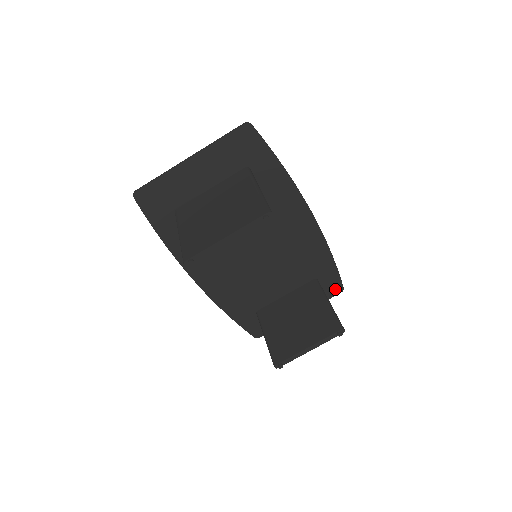
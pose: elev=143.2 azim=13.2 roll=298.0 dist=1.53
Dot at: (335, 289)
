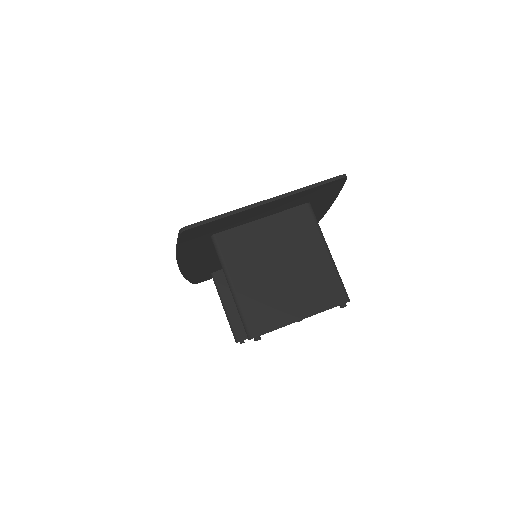
Dot at: occluded
